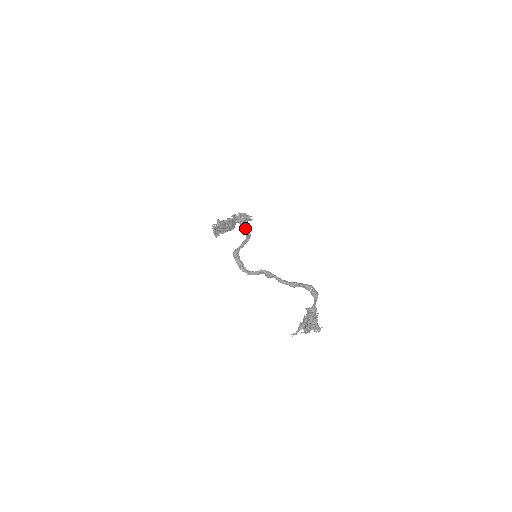
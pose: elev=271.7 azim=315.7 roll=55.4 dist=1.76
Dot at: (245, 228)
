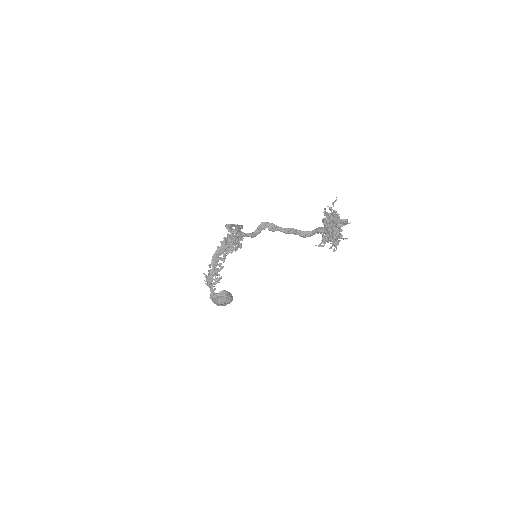
Dot at: occluded
